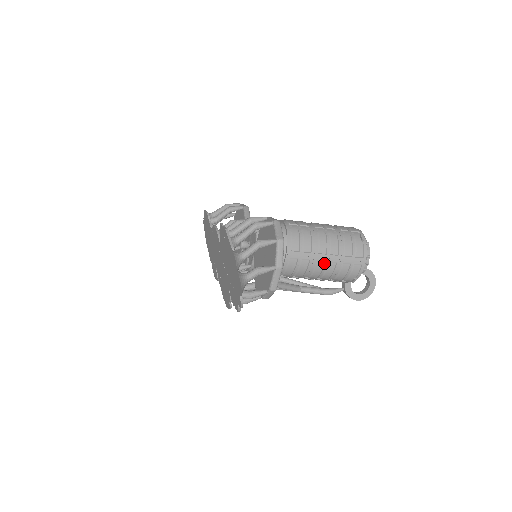
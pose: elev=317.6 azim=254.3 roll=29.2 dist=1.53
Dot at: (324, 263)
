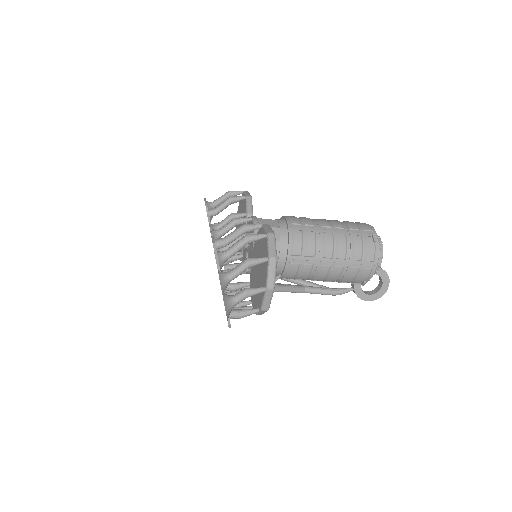
Dot at: (329, 267)
